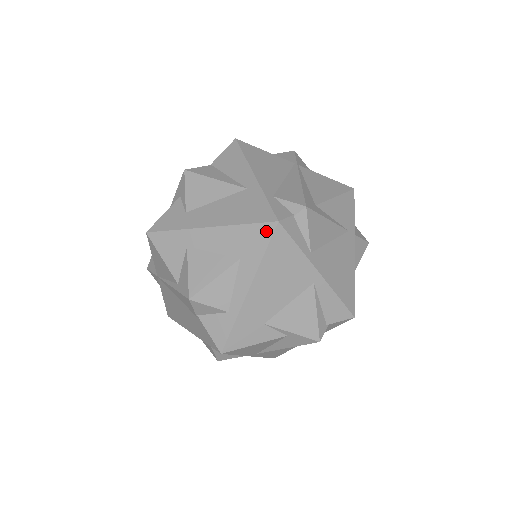
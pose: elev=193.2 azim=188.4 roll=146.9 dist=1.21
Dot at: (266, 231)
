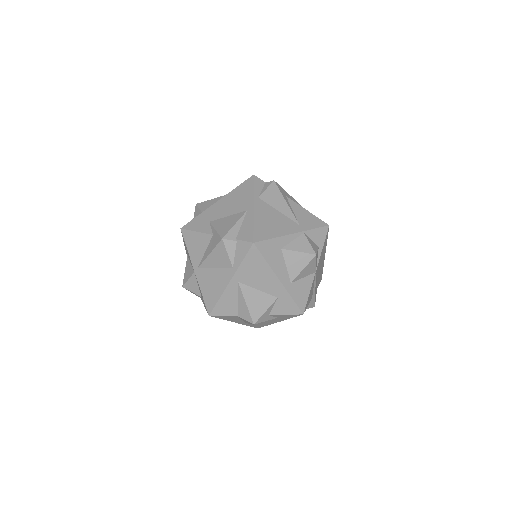
Dot at: occluded
